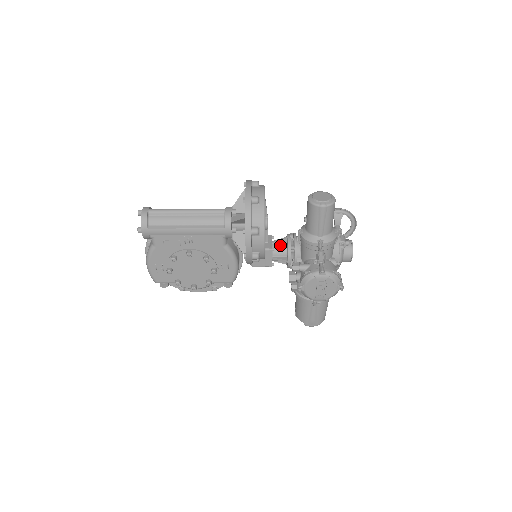
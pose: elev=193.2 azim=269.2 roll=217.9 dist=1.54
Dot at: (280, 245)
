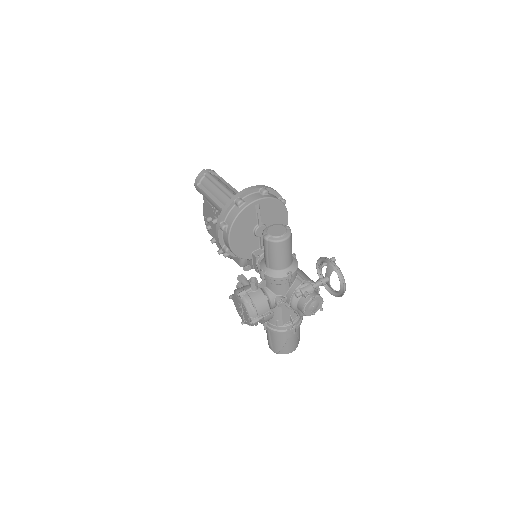
Dot at: occluded
